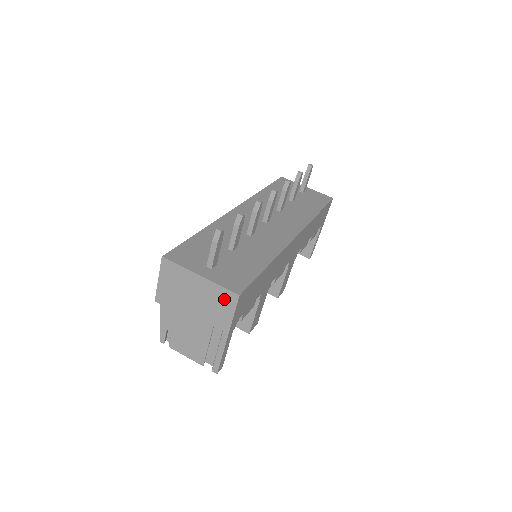
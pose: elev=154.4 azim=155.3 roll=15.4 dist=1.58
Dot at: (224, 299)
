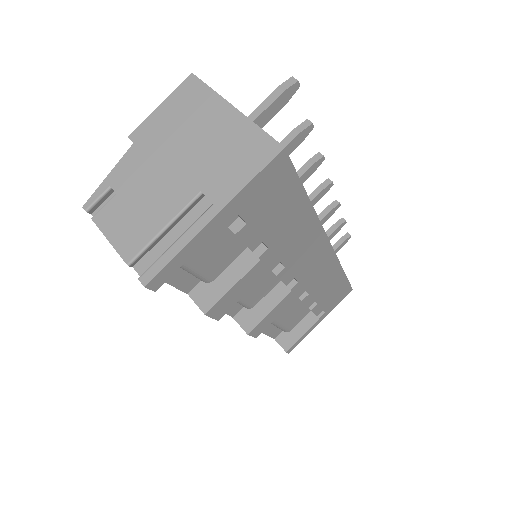
Dot at: (252, 149)
